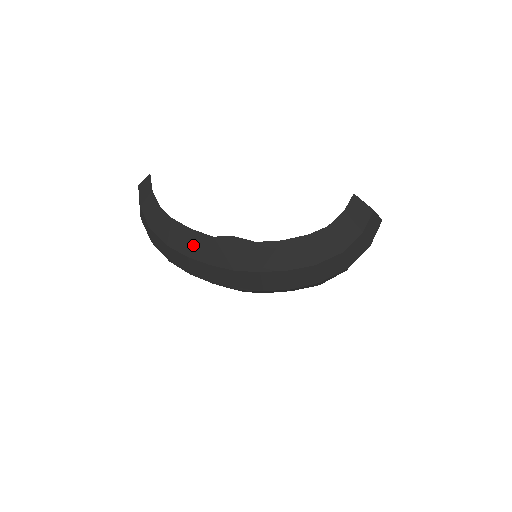
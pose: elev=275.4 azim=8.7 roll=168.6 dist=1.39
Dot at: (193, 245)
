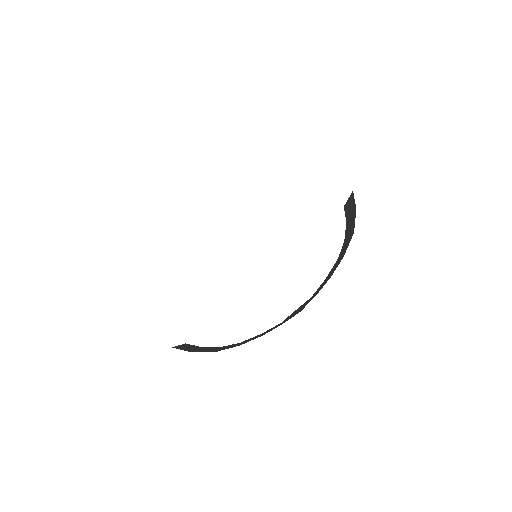
Dot at: occluded
